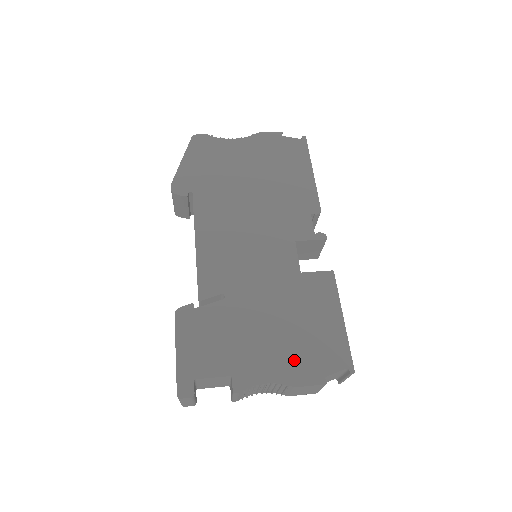
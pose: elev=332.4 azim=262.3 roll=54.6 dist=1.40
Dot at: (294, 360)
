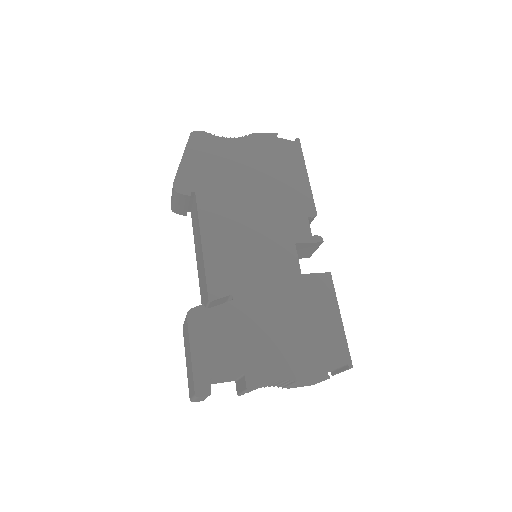
Dot at: (300, 357)
